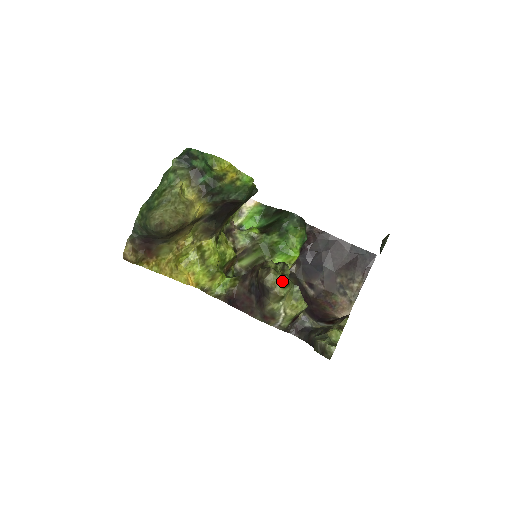
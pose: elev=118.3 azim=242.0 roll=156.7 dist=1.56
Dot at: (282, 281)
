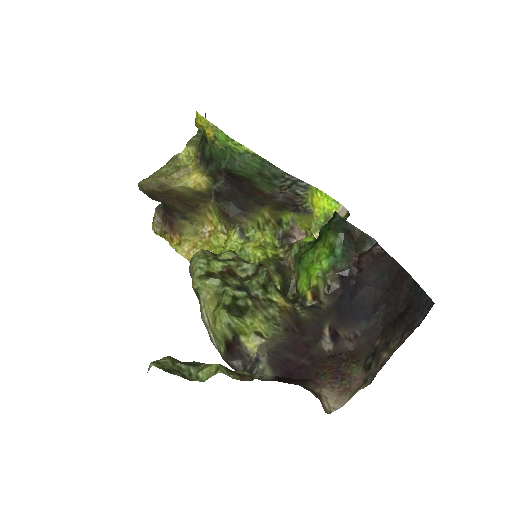
Dot at: (205, 269)
